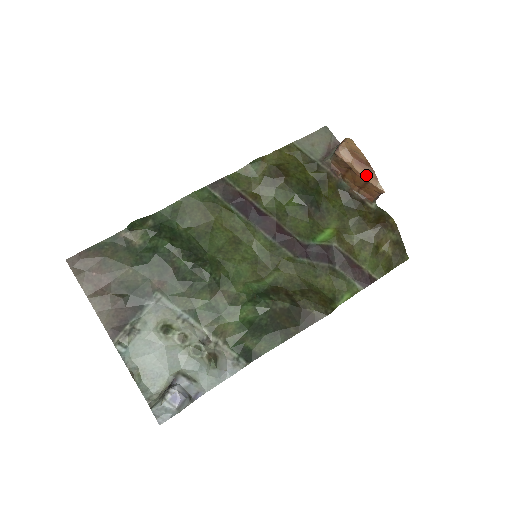
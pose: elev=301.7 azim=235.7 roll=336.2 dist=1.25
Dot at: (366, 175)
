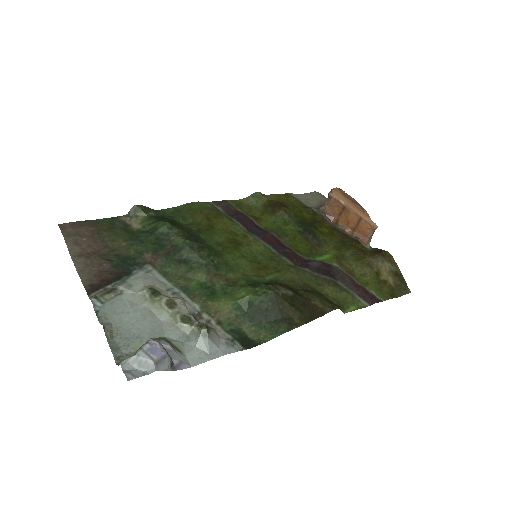
Dot at: (359, 212)
